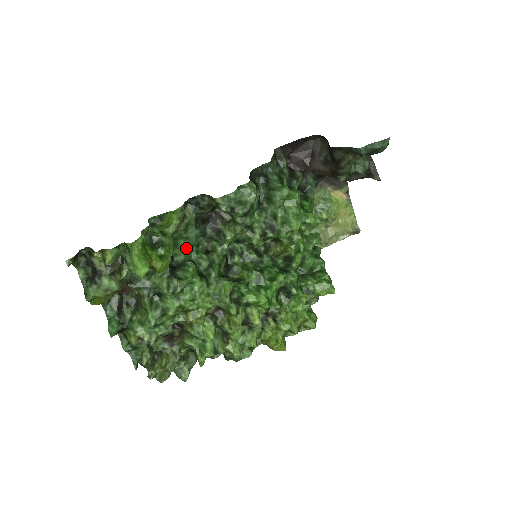
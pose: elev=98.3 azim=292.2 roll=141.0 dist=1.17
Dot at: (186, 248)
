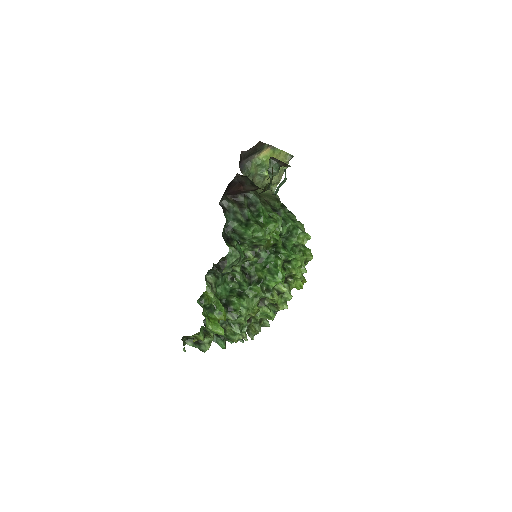
Dot at: (222, 290)
